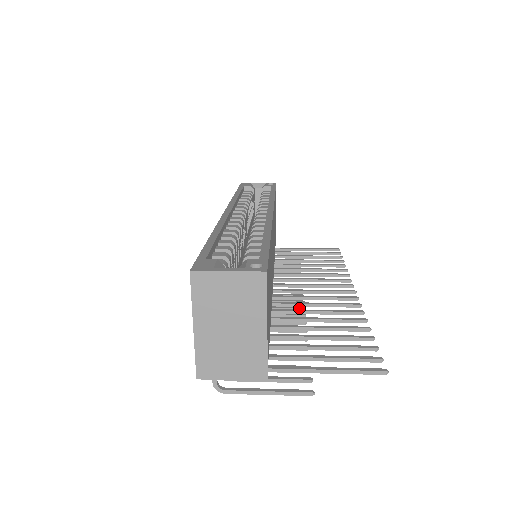
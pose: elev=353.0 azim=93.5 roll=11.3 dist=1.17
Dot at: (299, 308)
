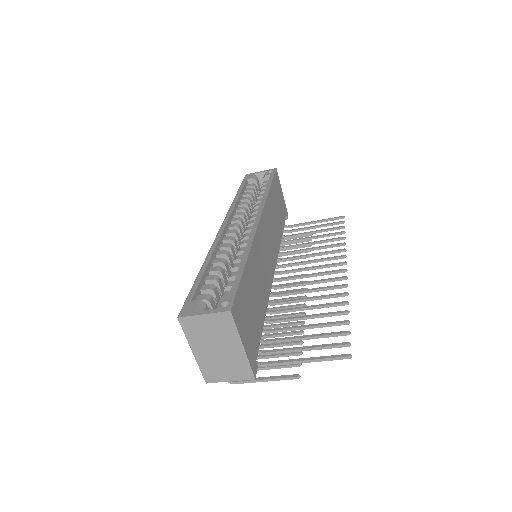
Dot at: occluded
